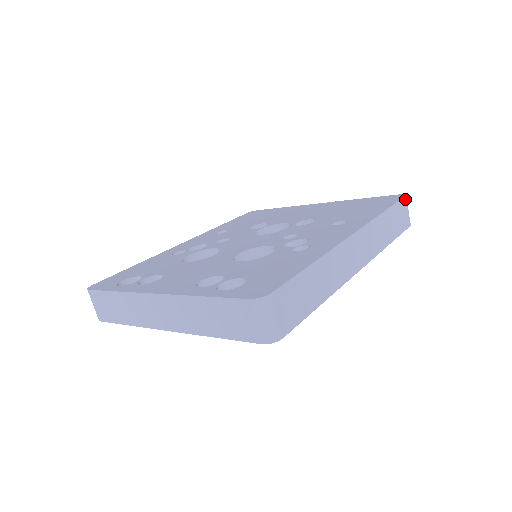
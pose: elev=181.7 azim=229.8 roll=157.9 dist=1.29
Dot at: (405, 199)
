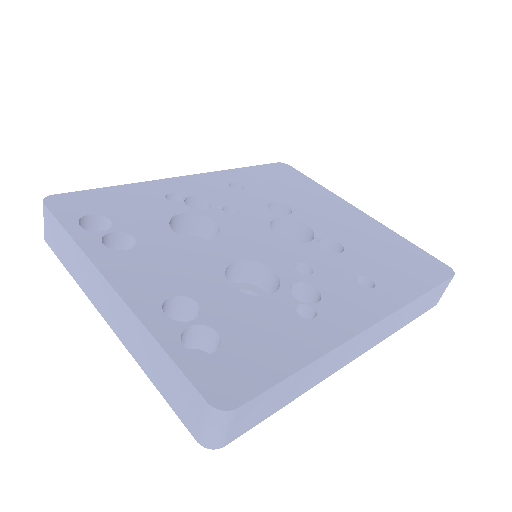
Dot at: (451, 279)
